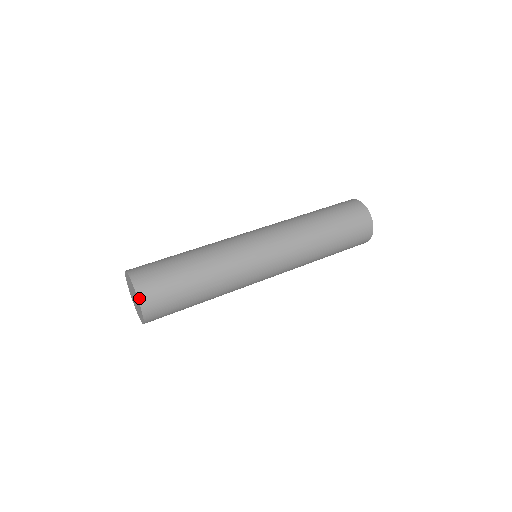
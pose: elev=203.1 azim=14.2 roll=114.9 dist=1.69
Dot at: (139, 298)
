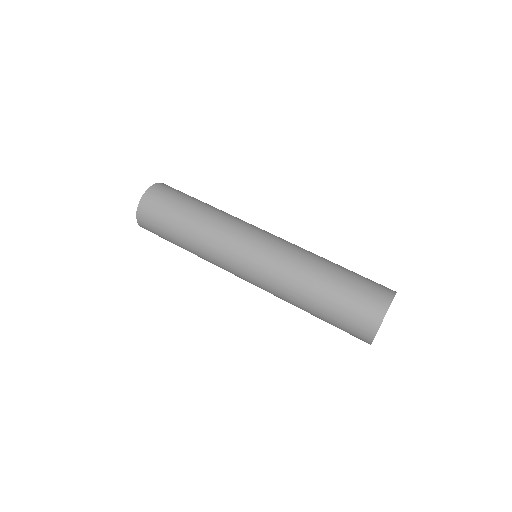
Dot at: (141, 200)
